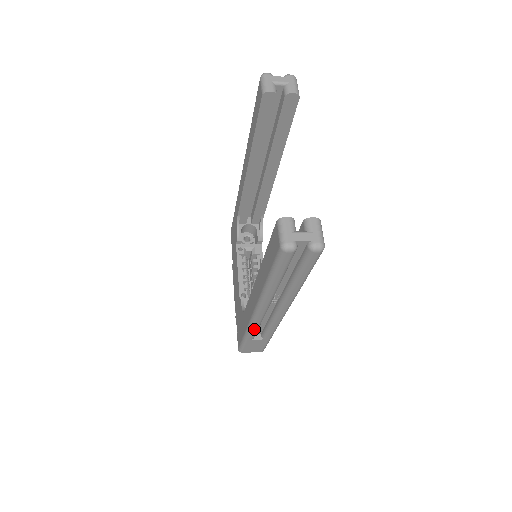
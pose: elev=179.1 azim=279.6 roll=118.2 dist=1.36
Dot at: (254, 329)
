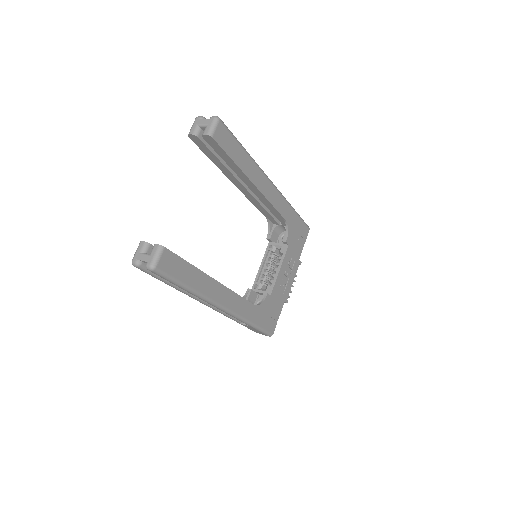
Dot at: (225, 315)
